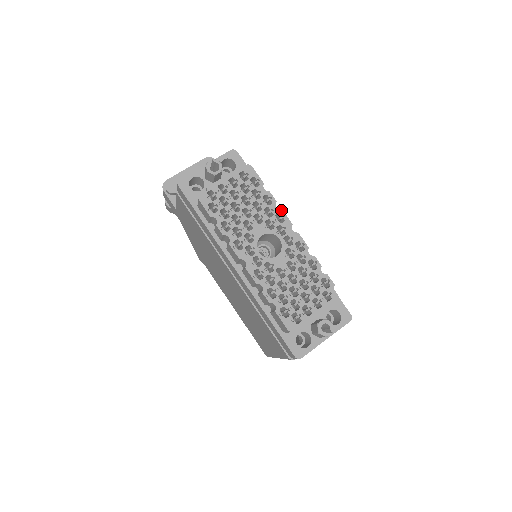
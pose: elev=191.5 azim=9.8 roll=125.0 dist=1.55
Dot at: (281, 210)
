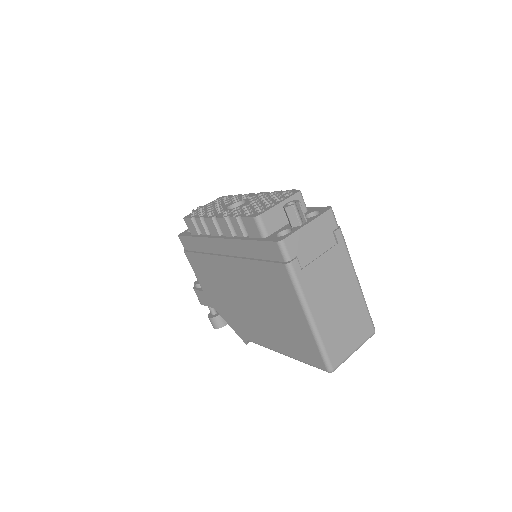
Dot at: (245, 194)
